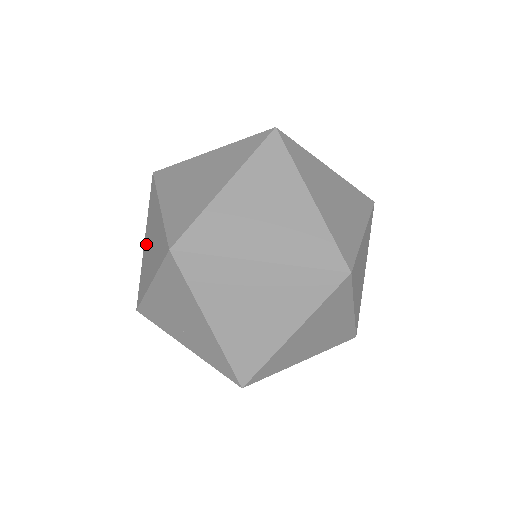
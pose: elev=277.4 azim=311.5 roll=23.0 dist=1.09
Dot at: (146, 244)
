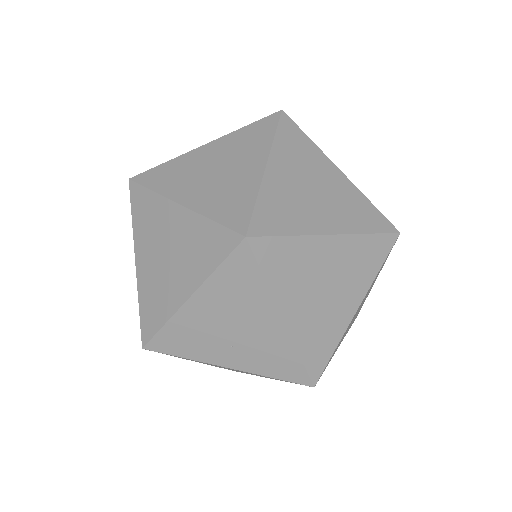
Dot at: (145, 262)
